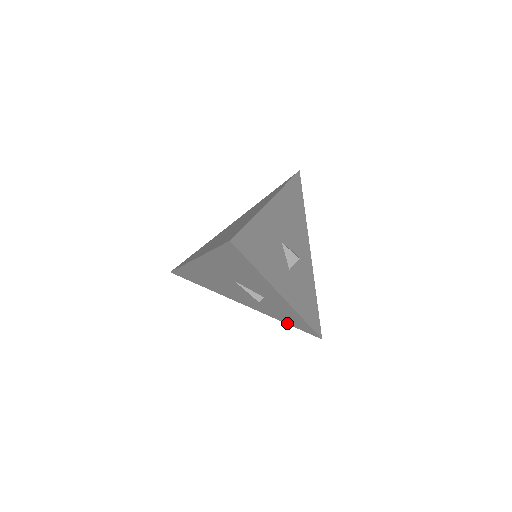
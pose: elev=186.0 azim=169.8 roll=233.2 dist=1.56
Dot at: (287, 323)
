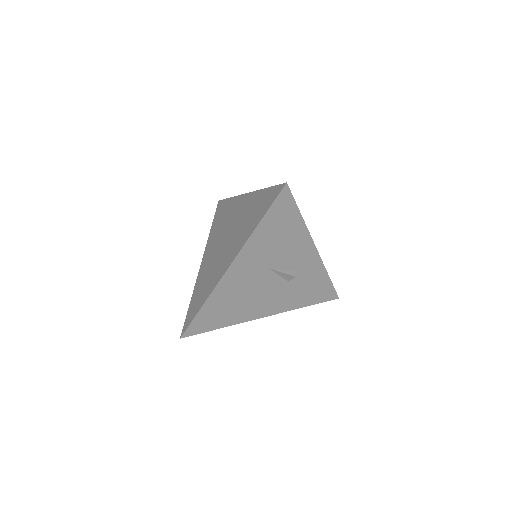
Dot at: (308, 304)
